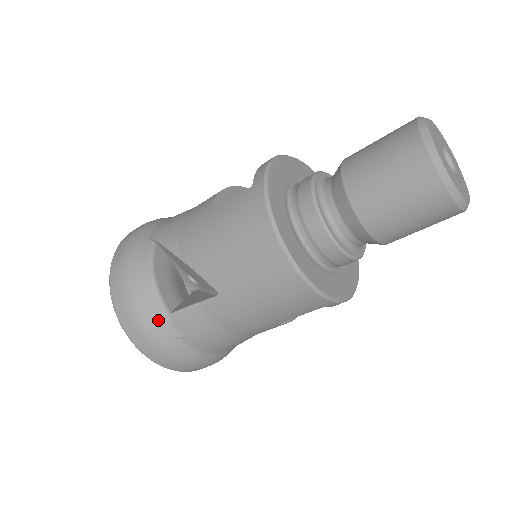
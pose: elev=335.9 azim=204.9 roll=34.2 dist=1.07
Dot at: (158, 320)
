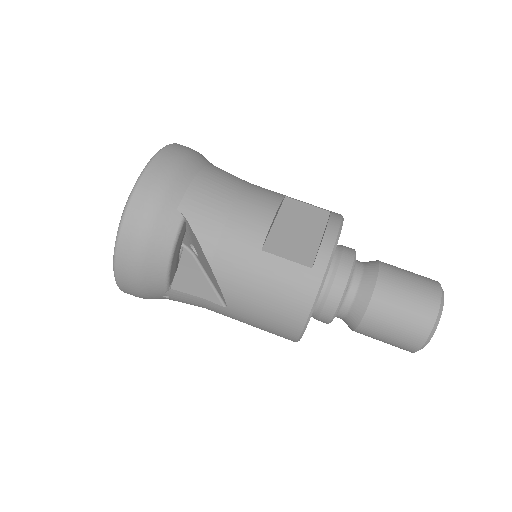
Dot at: (156, 286)
